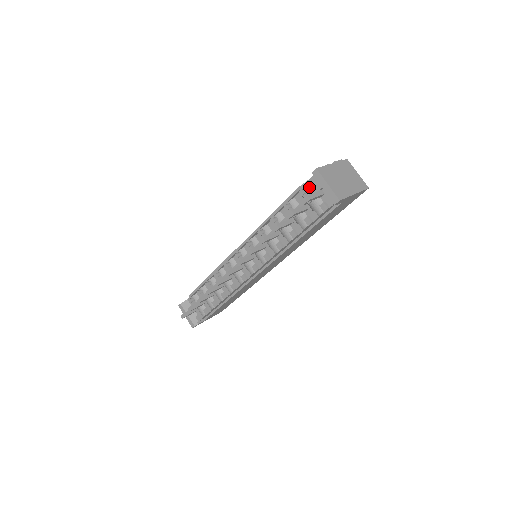
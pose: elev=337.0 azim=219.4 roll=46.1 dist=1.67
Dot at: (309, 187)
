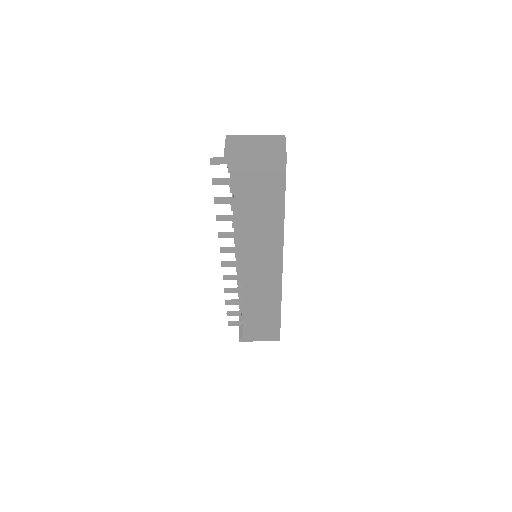
Dot at: occluded
